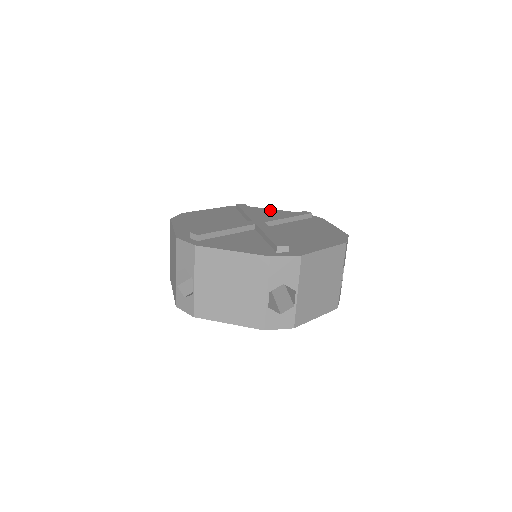
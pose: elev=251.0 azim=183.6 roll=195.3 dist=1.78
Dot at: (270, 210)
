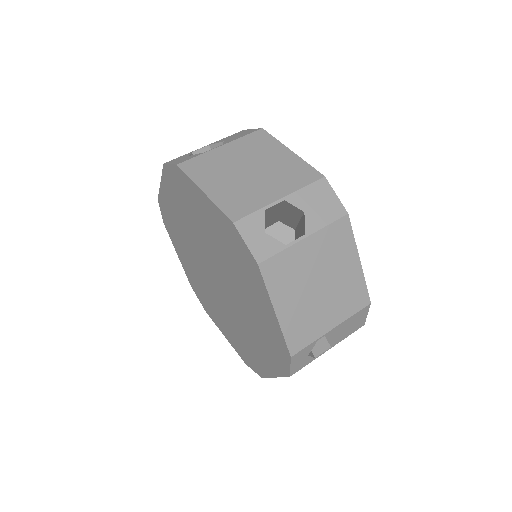
Dot at: occluded
